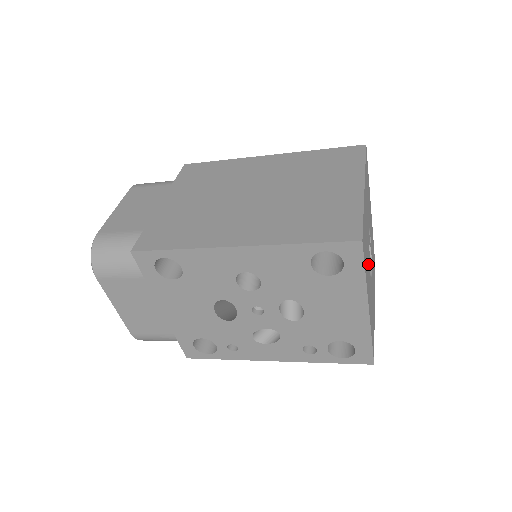
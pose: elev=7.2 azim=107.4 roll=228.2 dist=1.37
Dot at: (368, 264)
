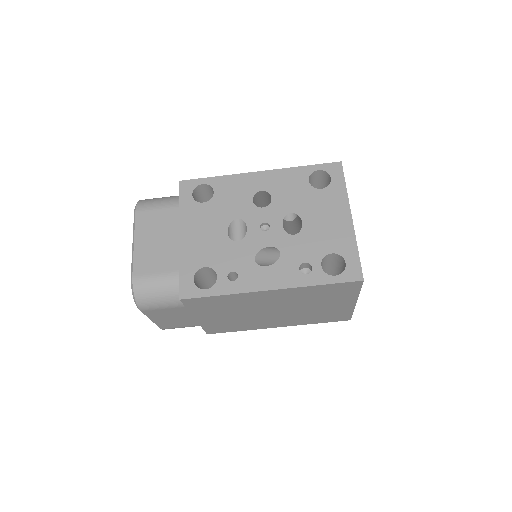
Dot at: occluded
